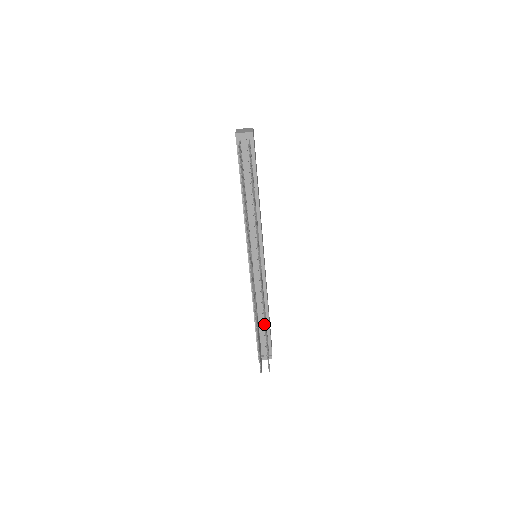
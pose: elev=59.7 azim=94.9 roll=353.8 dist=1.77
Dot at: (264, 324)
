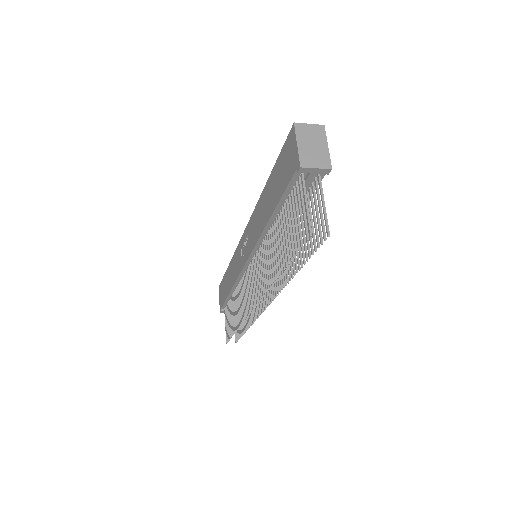
Dot at: (247, 324)
